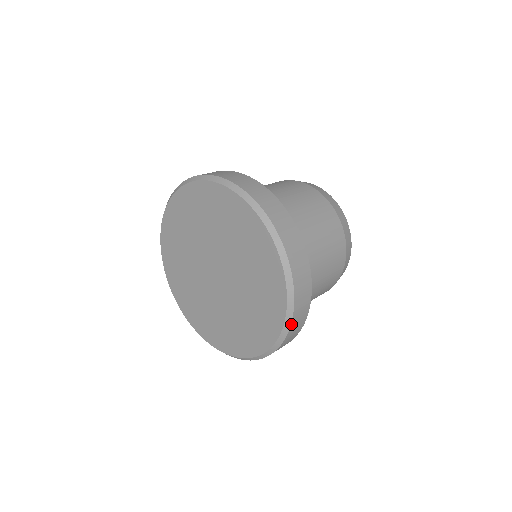
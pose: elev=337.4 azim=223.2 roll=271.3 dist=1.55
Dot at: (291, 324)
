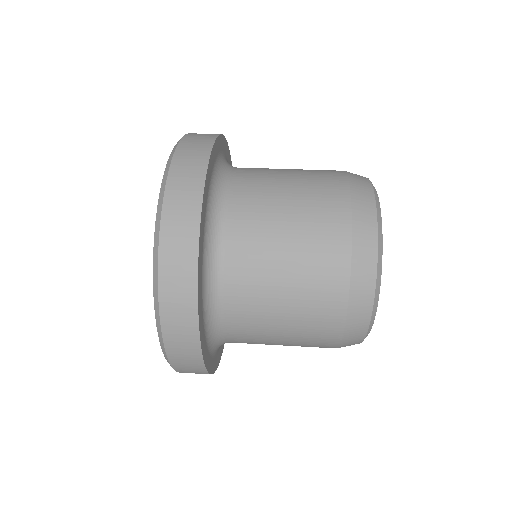
Dot at: occluded
